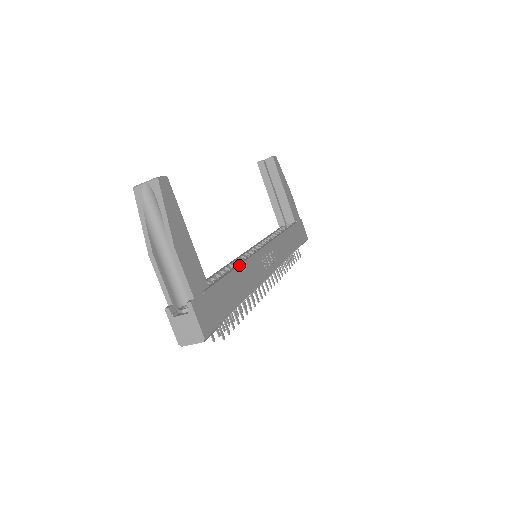
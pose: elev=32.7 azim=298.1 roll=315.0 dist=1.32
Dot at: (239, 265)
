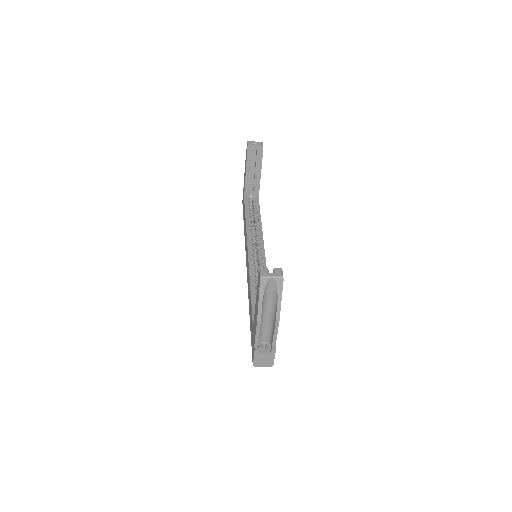
Dot at: occluded
